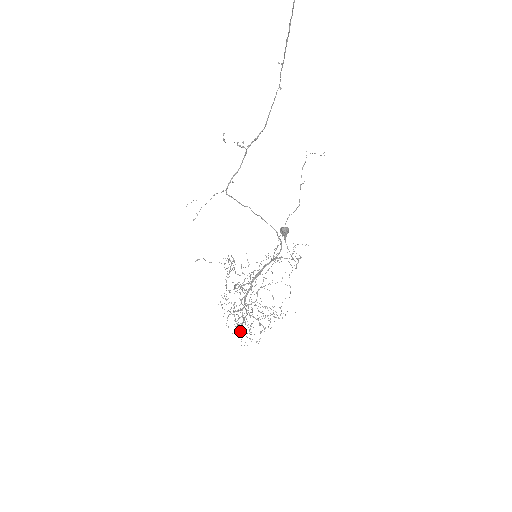
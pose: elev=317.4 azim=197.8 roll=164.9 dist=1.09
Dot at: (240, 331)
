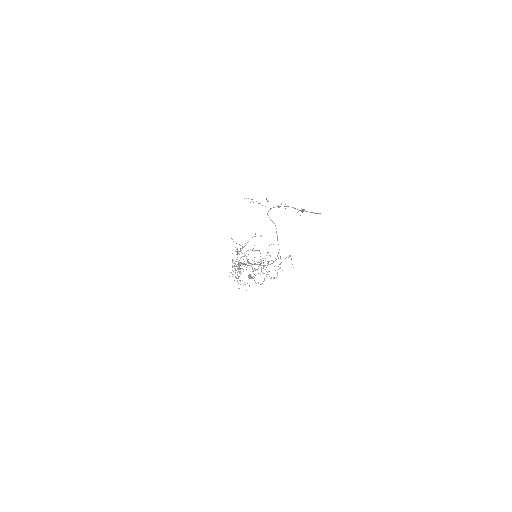
Dot at: occluded
